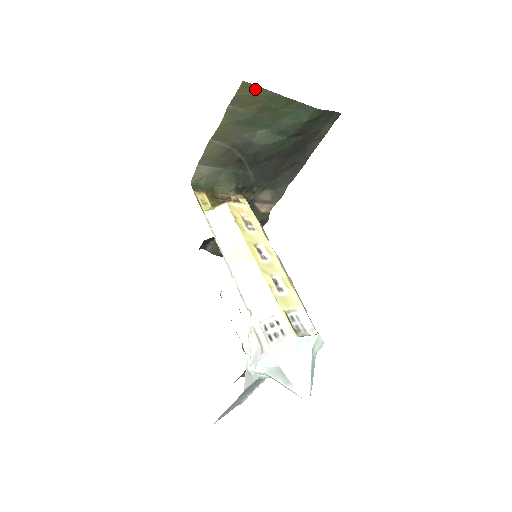
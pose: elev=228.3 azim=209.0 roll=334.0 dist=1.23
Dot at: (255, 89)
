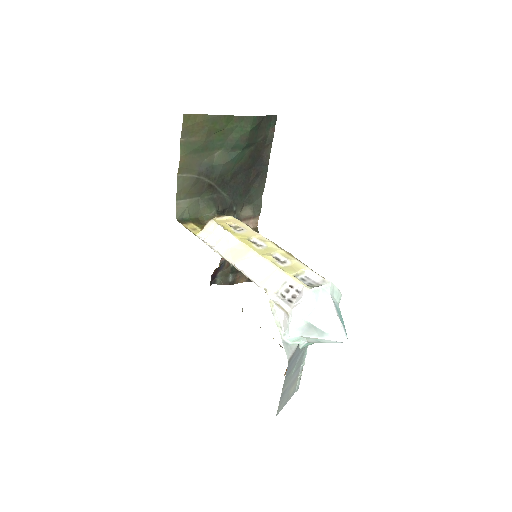
Dot at: (196, 117)
